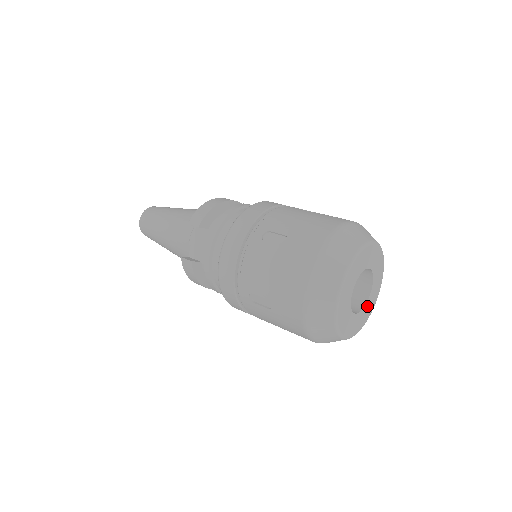
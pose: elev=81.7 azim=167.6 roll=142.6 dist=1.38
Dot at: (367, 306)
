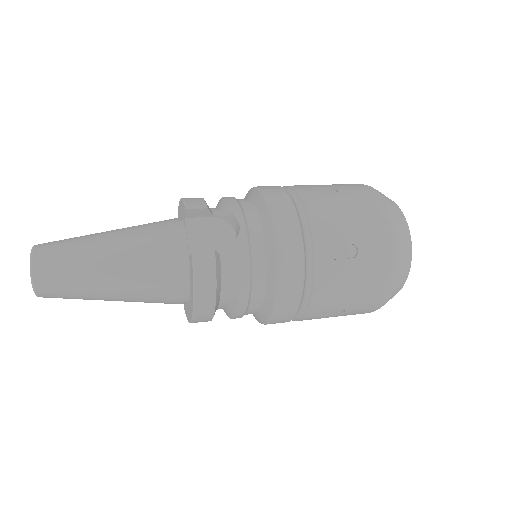
Dot at: occluded
